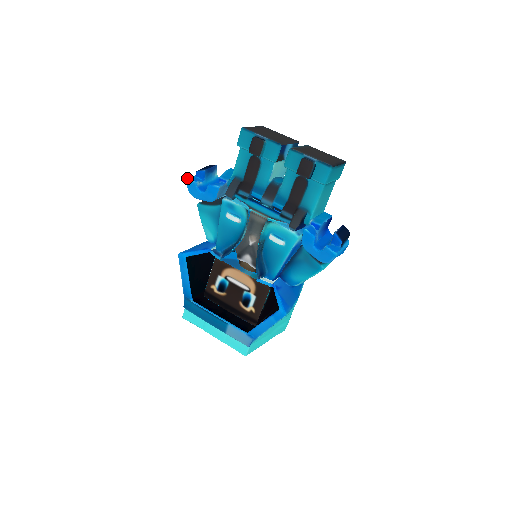
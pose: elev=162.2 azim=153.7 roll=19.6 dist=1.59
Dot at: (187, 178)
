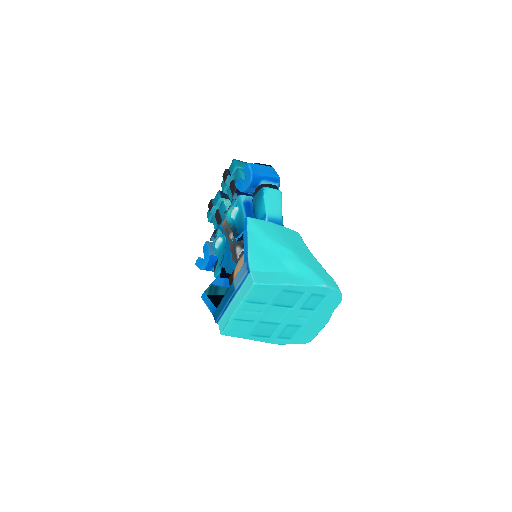
Dot at: occluded
